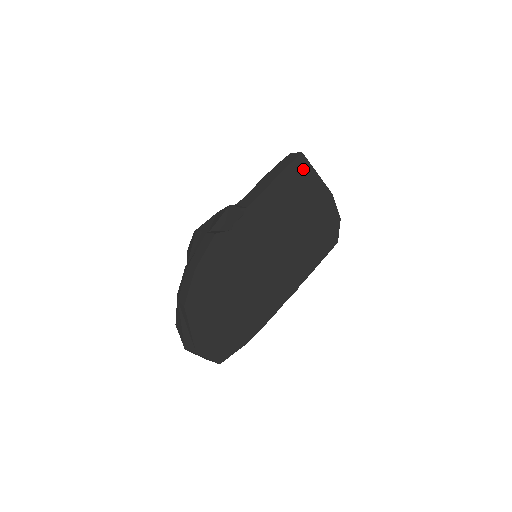
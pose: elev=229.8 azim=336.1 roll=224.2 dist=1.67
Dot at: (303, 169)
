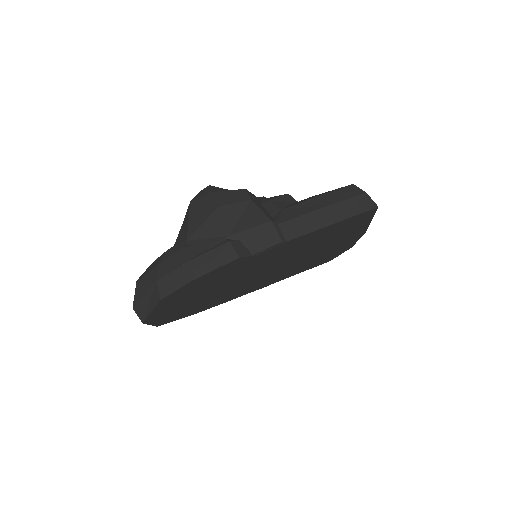
Dot at: (364, 218)
